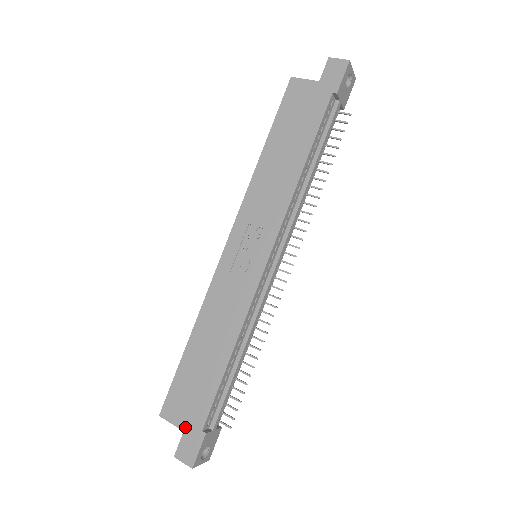
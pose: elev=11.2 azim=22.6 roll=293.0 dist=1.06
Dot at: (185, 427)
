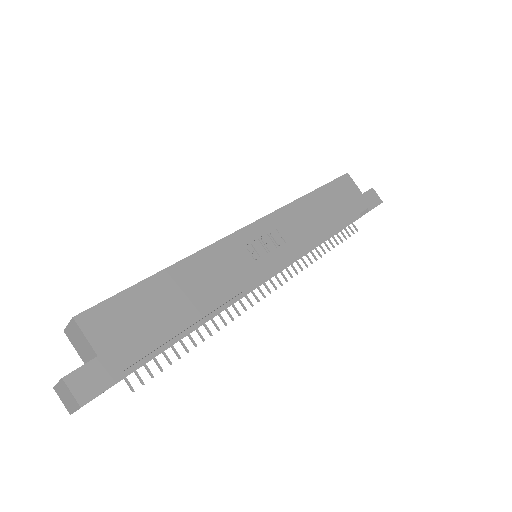
Dot at: (103, 352)
